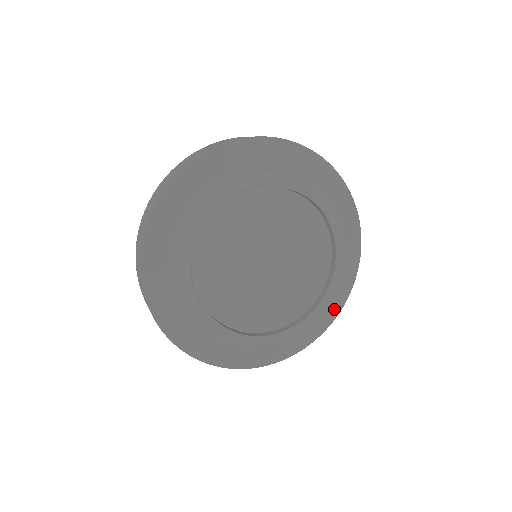
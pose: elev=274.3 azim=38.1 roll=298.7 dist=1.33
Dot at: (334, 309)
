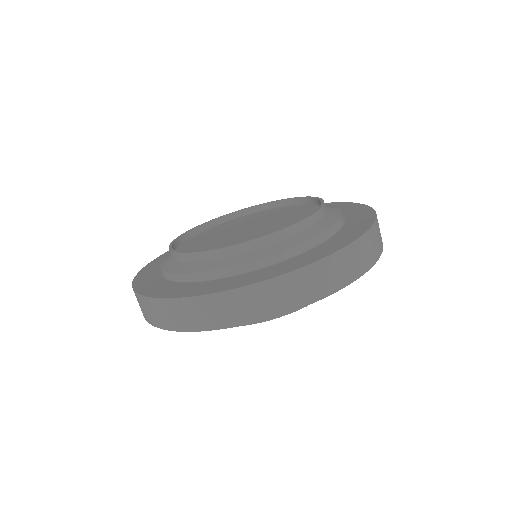
Dot at: occluded
